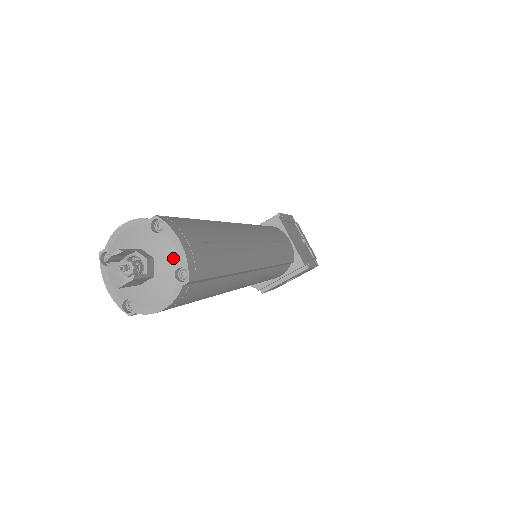
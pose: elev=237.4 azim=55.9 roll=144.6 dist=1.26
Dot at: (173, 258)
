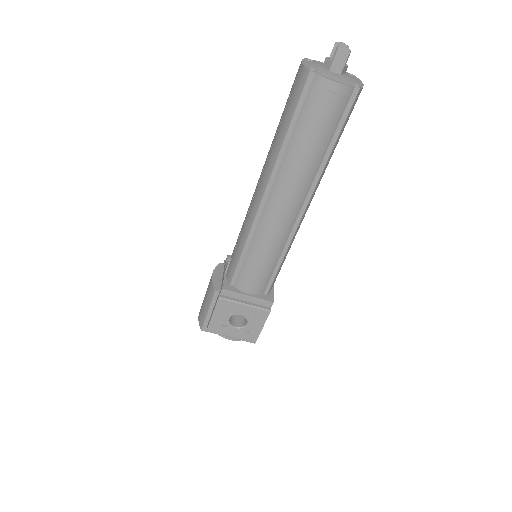
Dot at: (356, 81)
